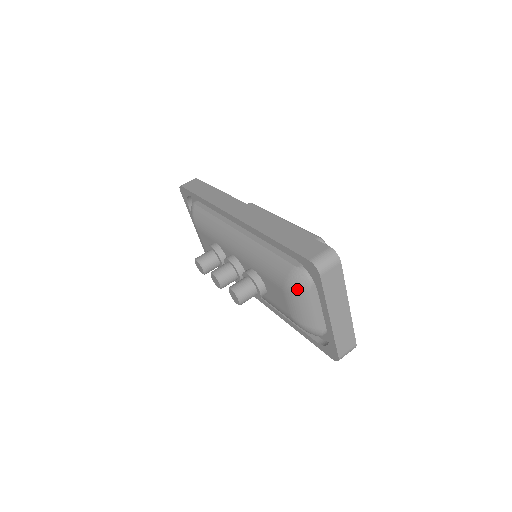
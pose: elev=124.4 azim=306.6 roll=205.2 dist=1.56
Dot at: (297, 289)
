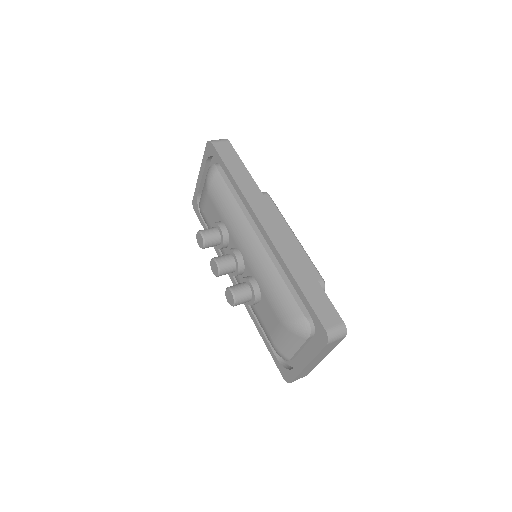
Dot at: (295, 332)
